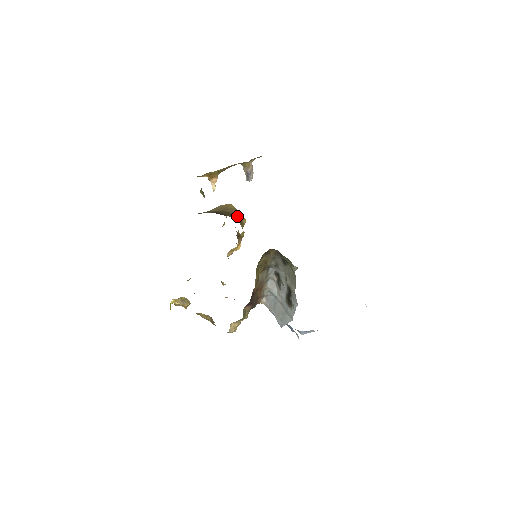
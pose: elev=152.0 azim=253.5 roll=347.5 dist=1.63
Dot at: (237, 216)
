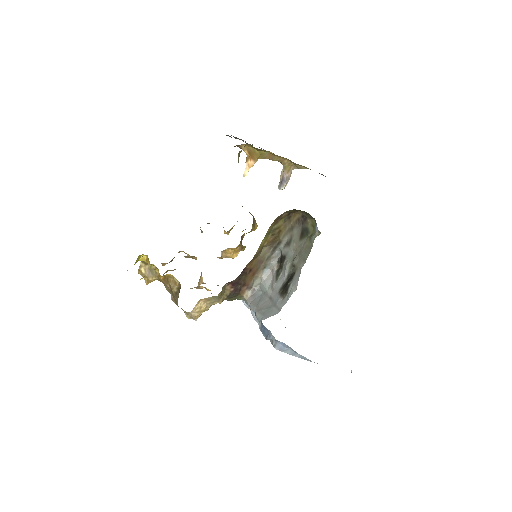
Dot at: (252, 215)
